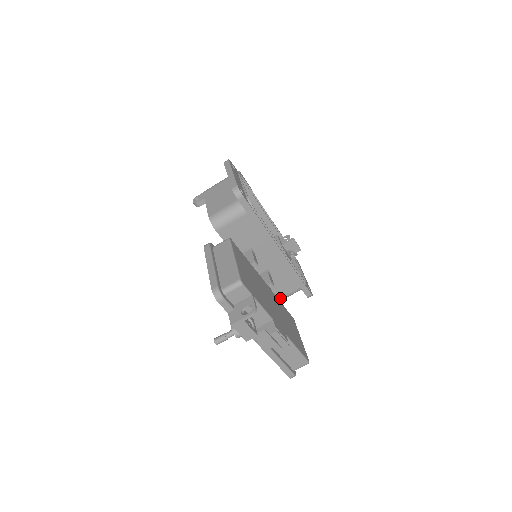
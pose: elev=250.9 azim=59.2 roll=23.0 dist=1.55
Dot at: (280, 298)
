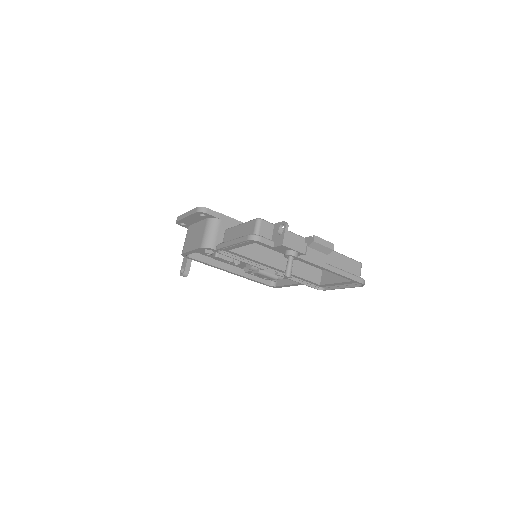
Dot at: occluded
